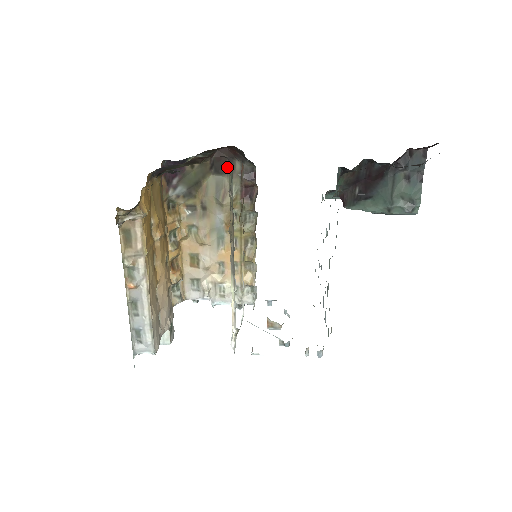
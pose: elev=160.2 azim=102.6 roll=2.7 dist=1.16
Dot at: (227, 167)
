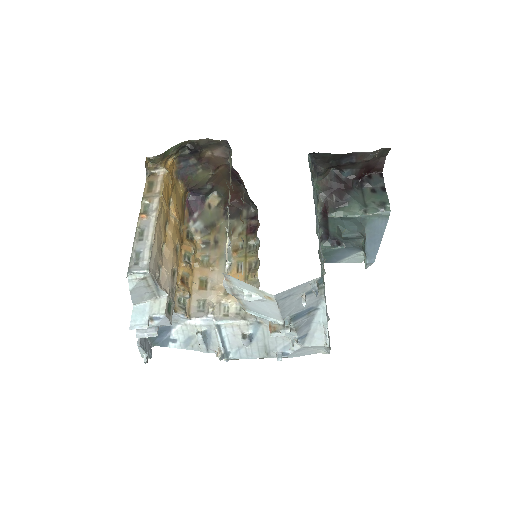
Dot at: (236, 214)
